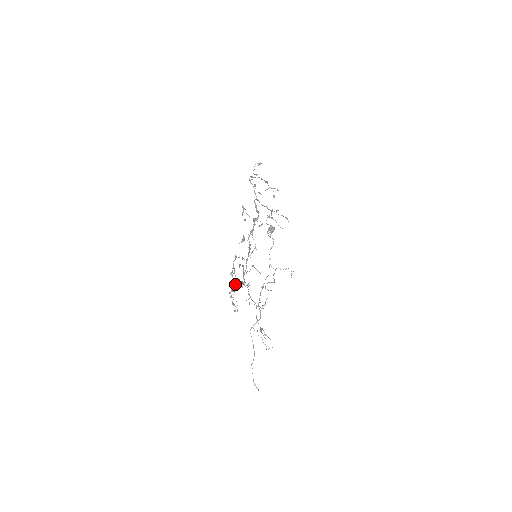
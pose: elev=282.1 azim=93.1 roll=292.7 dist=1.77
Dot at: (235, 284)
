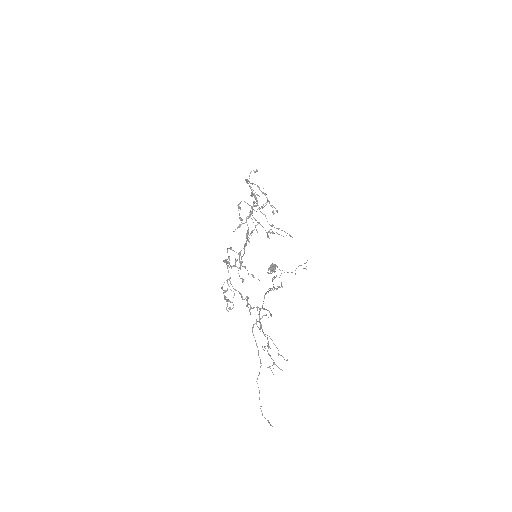
Dot at: (230, 265)
